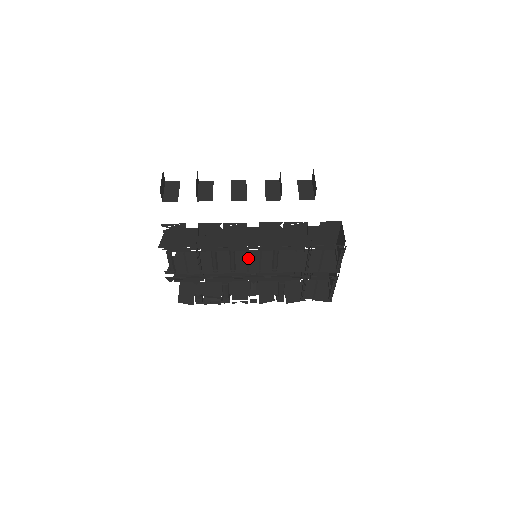
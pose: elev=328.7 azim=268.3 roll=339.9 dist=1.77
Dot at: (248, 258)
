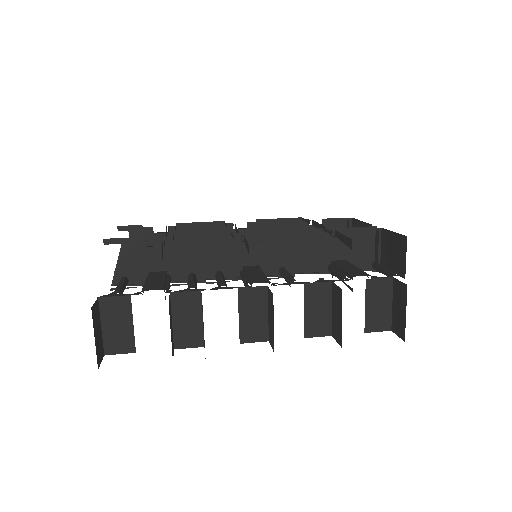
Dot at: occluded
